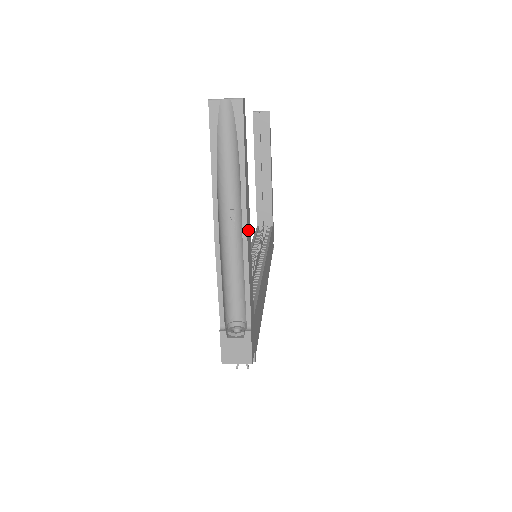
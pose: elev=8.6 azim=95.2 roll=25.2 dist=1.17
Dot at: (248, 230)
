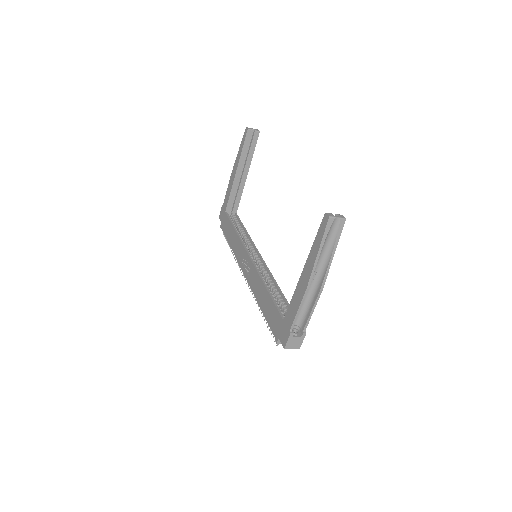
Dot at: (321, 282)
